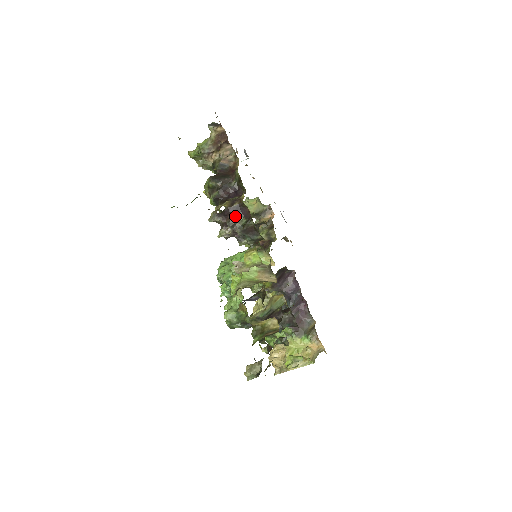
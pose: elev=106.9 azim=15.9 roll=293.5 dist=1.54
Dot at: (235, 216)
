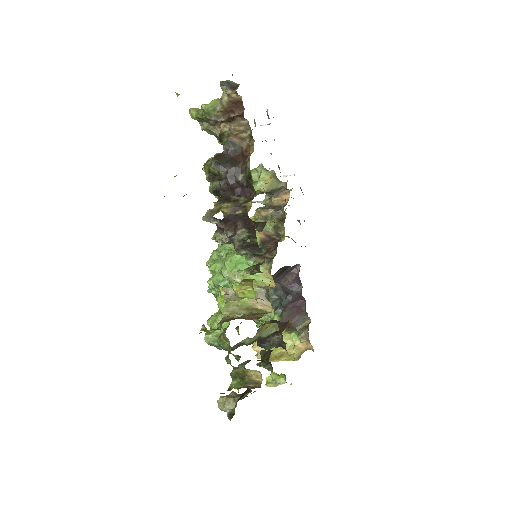
Dot at: (236, 226)
